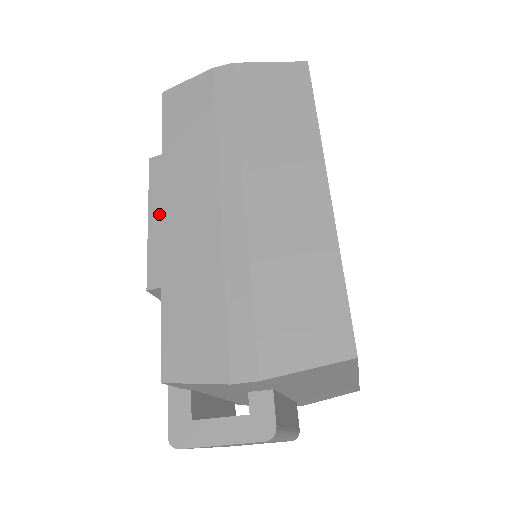
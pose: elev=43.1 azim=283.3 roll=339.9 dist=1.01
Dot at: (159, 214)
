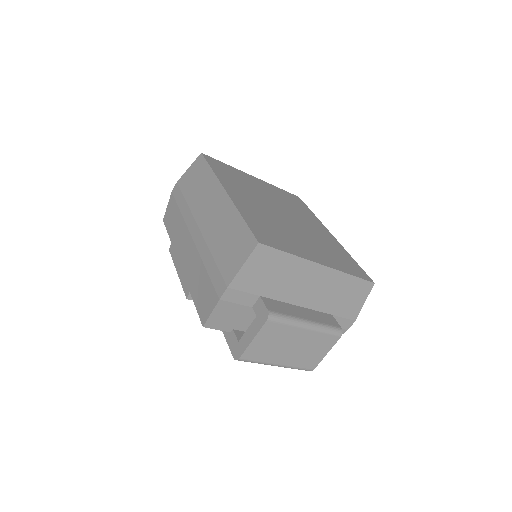
Dot at: (179, 266)
